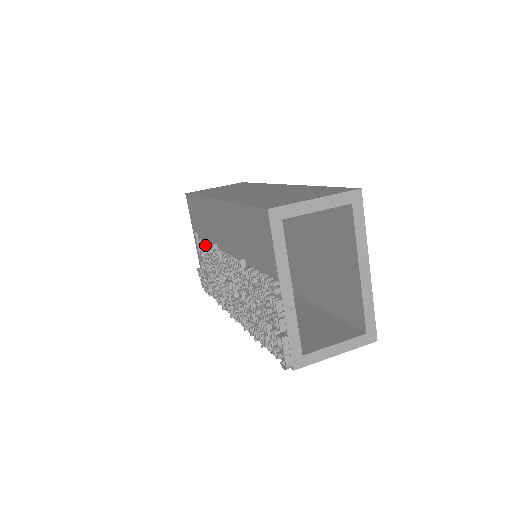
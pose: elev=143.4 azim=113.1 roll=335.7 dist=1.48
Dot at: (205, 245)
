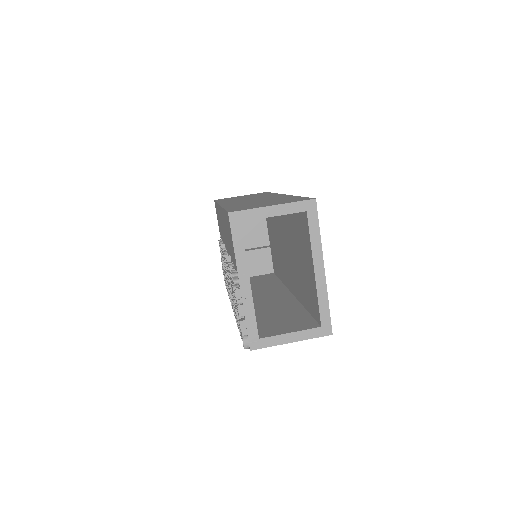
Dot at: occluded
